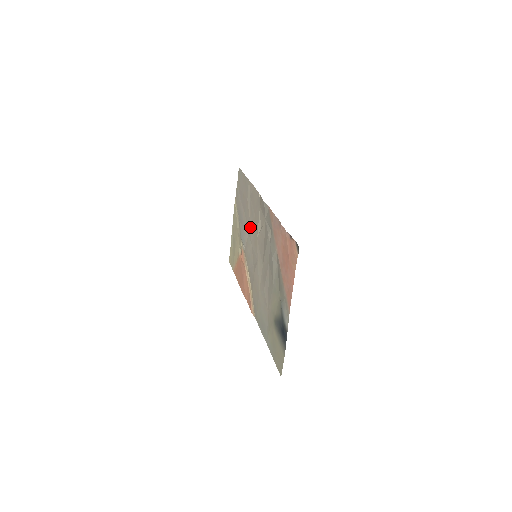
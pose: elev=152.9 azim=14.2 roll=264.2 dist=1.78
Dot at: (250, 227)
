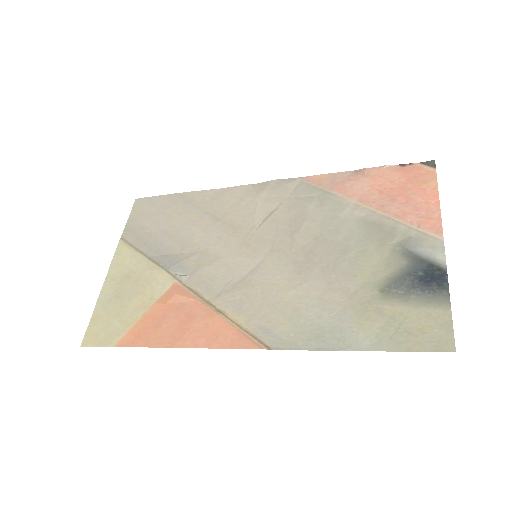
Dot at: (213, 237)
